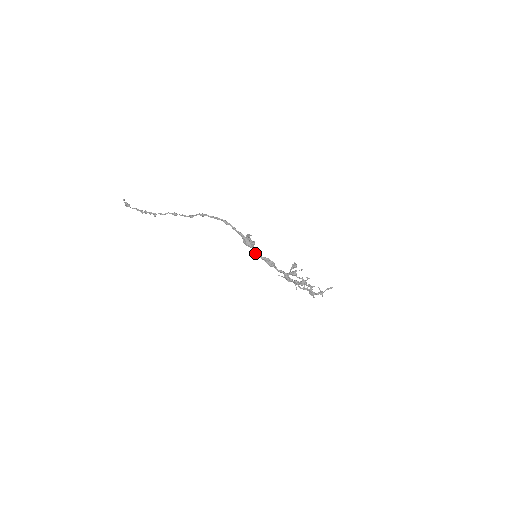
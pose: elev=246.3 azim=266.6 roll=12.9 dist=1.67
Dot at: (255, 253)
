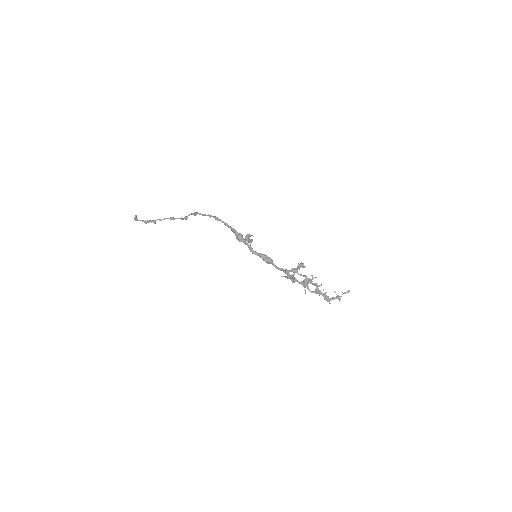
Dot at: (249, 249)
